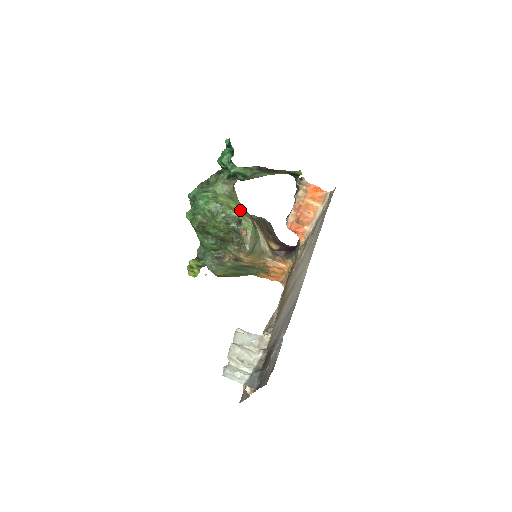
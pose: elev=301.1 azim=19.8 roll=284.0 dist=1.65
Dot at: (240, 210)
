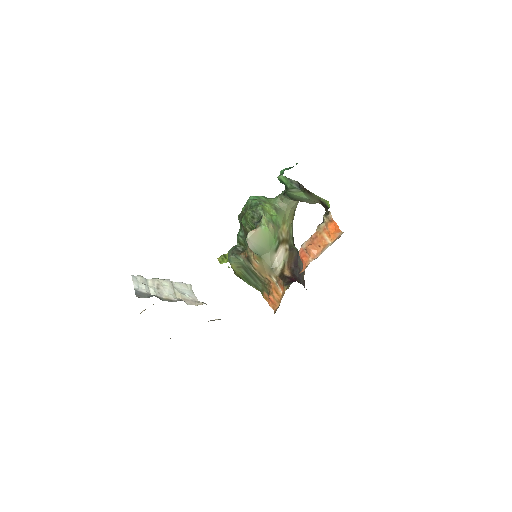
Dot at: (275, 220)
